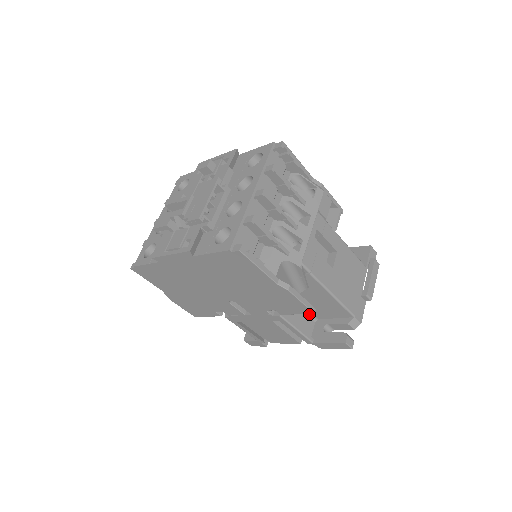
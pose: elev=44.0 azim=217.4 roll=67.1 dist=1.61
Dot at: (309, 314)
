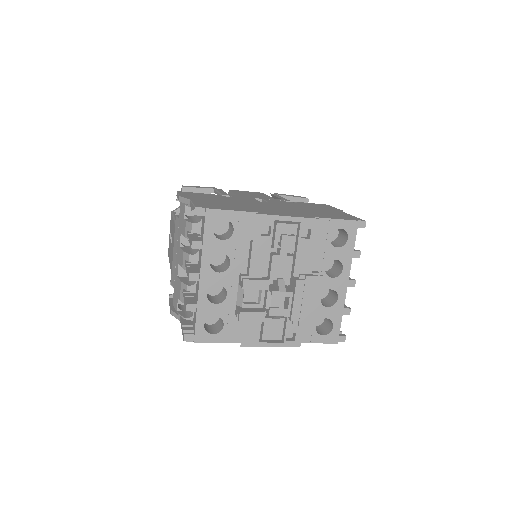
Dot at: occluded
